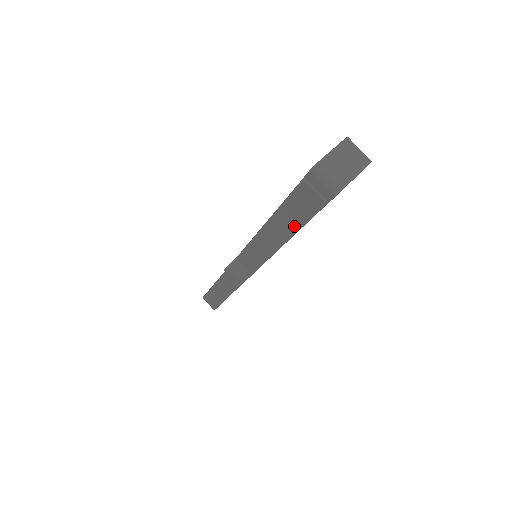
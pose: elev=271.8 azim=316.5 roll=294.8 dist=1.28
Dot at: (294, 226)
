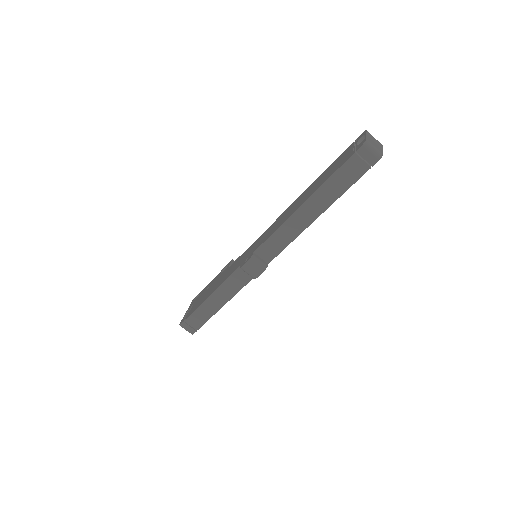
Dot at: (334, 196)
